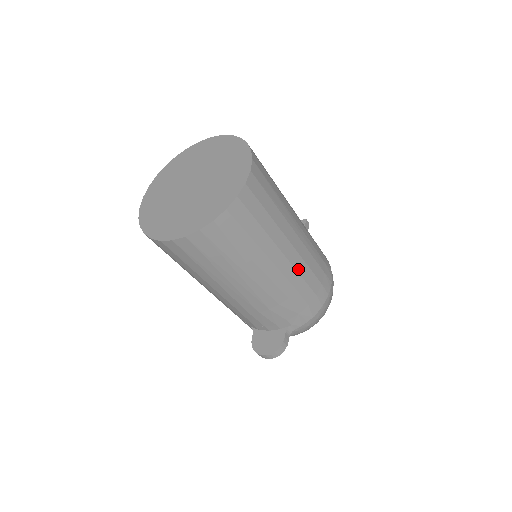
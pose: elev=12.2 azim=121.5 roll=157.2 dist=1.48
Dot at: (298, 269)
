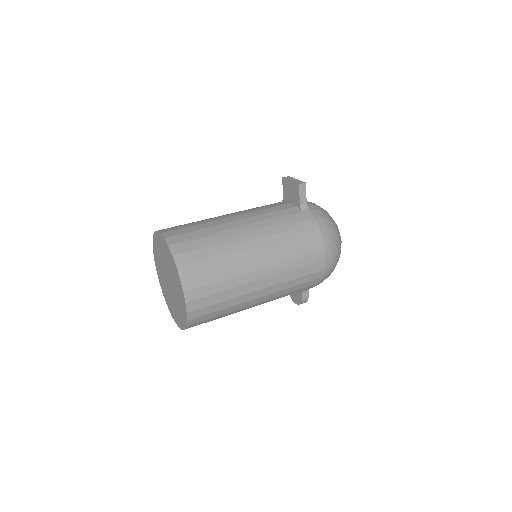
Dot at: (276, 290)
